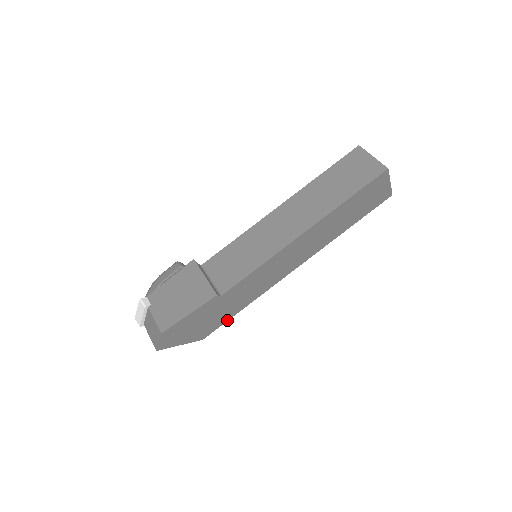
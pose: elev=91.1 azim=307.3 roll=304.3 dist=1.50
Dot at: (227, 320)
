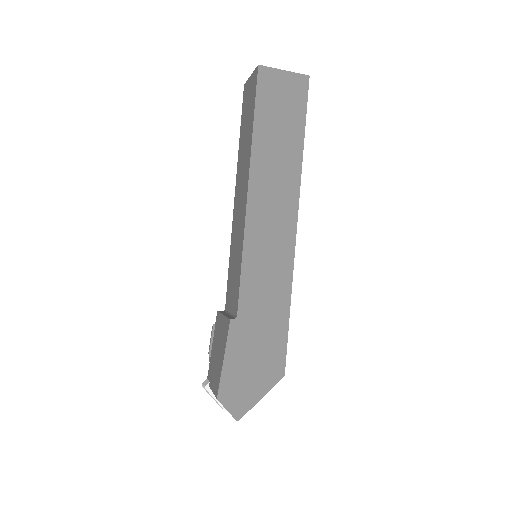
Dot at: (286, 337)
